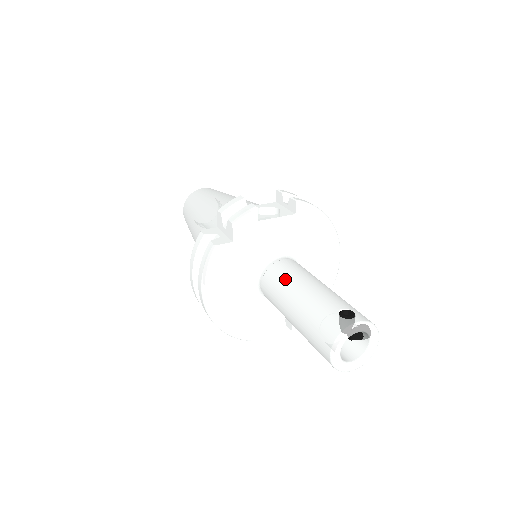
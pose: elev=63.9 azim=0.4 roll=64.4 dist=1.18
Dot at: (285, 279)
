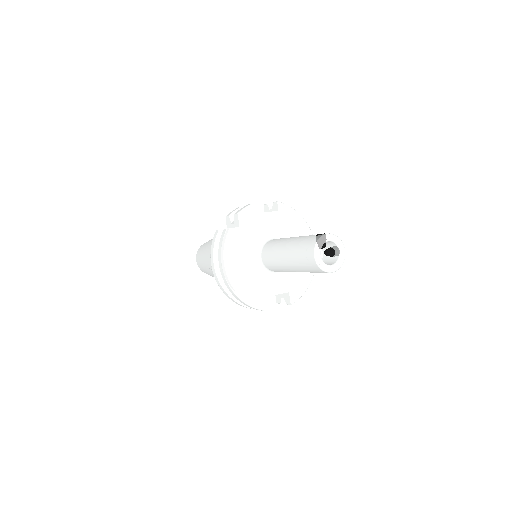
Dot at: (278, 242)
